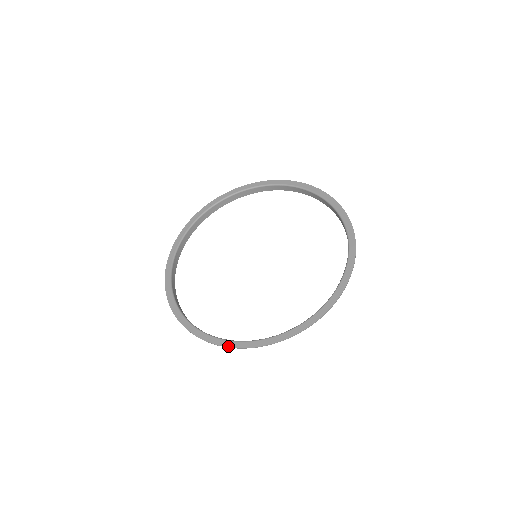
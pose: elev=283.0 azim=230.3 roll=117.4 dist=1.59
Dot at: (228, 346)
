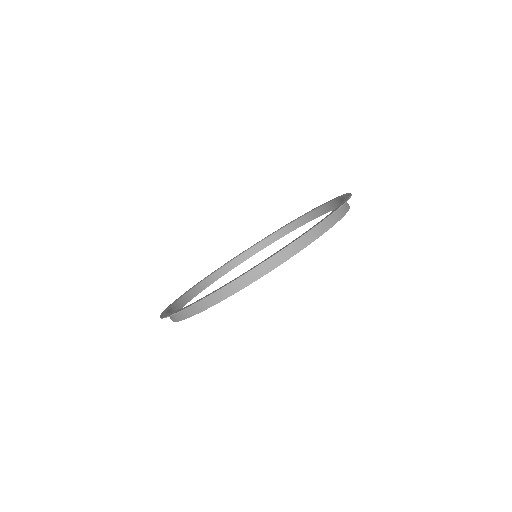
Dot at: (183, 309)
